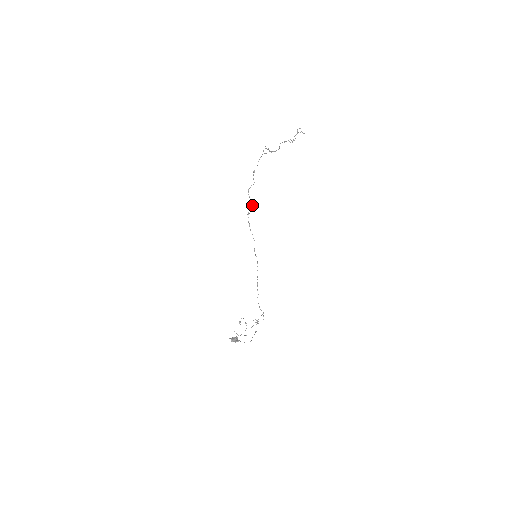
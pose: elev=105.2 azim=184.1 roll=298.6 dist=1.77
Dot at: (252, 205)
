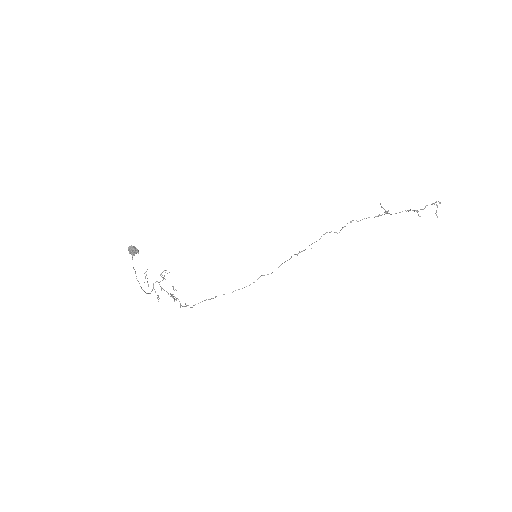
Dot at: occluded
